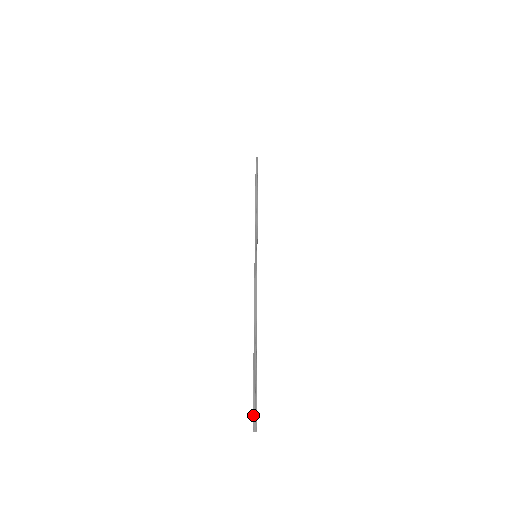
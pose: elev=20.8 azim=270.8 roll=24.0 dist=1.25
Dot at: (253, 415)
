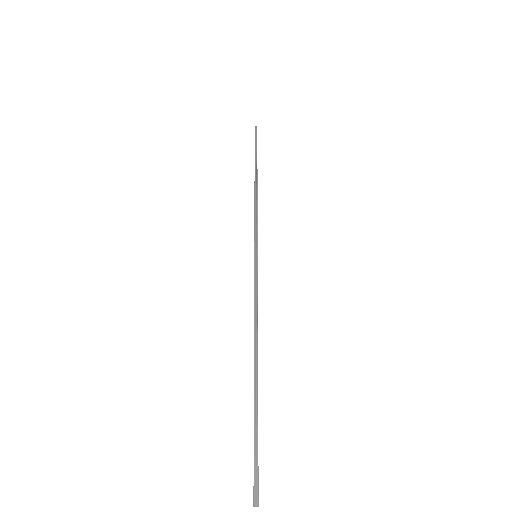
Dot at: (254, 483)
